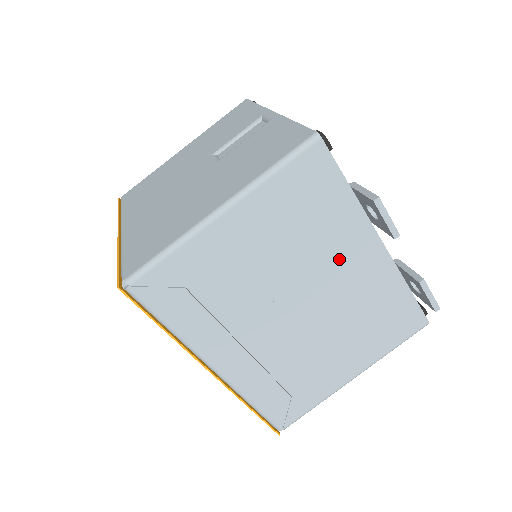
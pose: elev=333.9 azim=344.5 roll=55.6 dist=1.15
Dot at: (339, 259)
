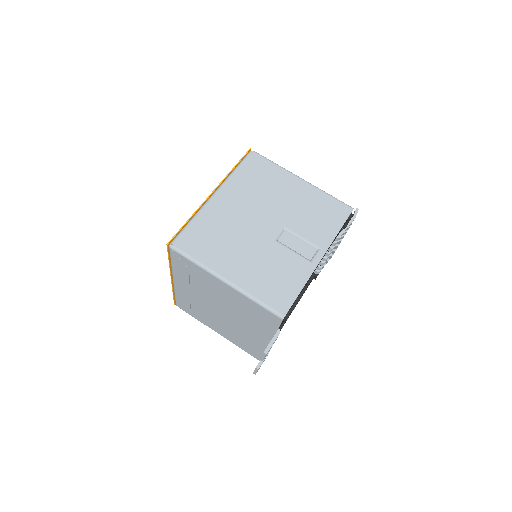
Dot at: (250, 327)
